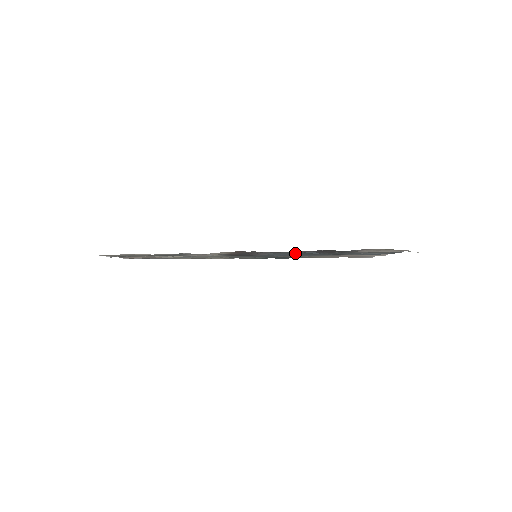
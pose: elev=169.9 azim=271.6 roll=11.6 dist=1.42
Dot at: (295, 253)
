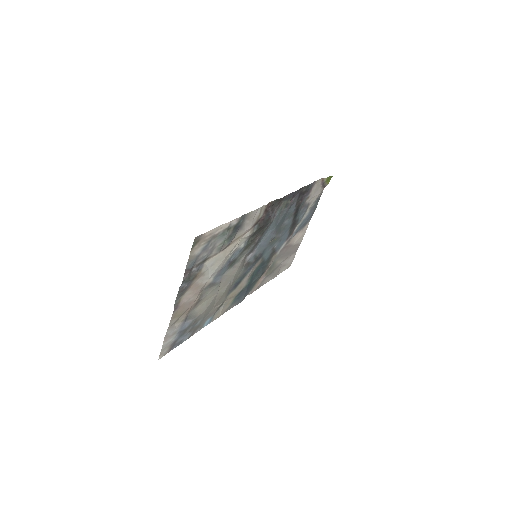
Dot at: (285, 213)
